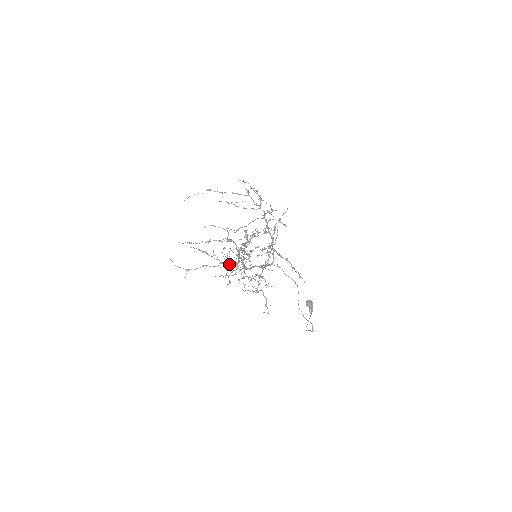
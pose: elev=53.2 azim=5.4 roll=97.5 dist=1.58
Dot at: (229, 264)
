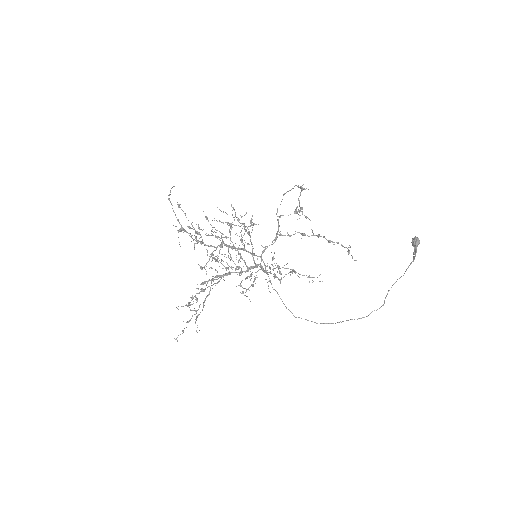
Dot at: occluded
